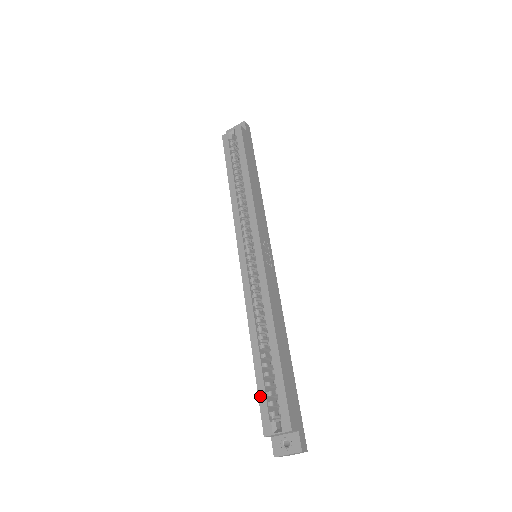
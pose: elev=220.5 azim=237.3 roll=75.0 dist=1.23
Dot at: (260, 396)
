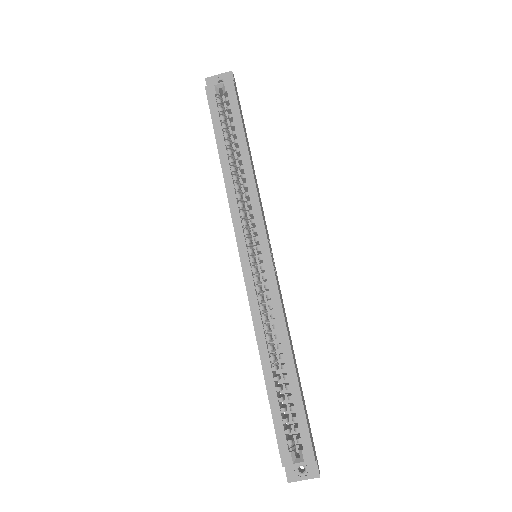
Dot at: (276, 424)
